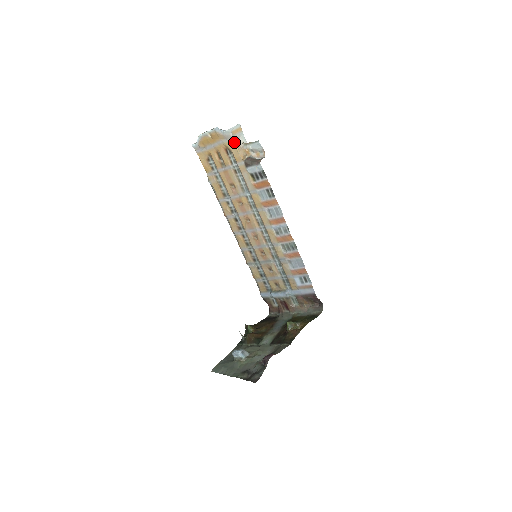
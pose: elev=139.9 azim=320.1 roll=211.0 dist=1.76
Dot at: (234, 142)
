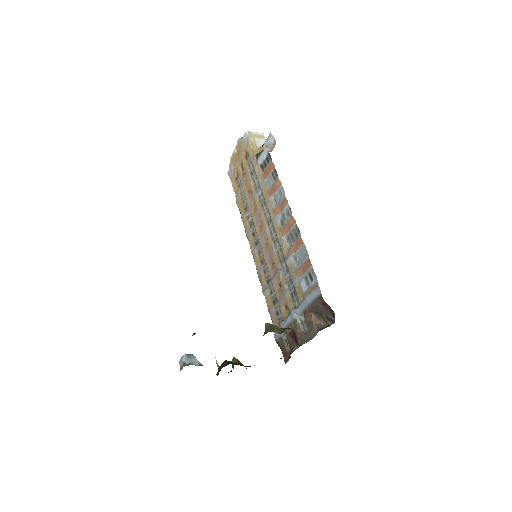
Dot at: (250, 142)
